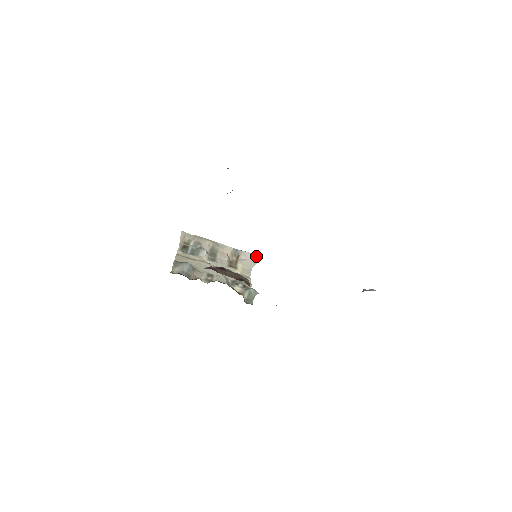
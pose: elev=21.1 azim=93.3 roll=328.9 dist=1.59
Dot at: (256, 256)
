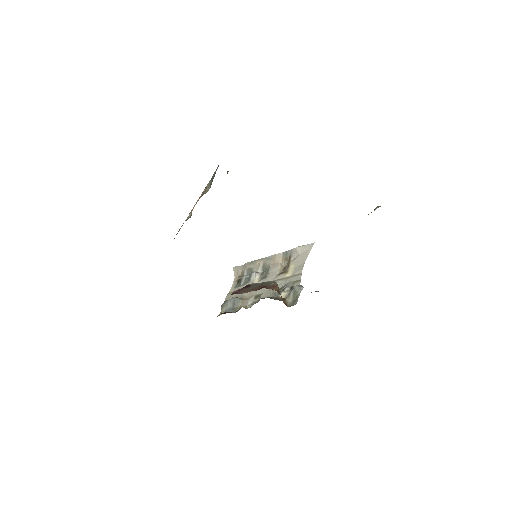
Dot at: (308, 245)
